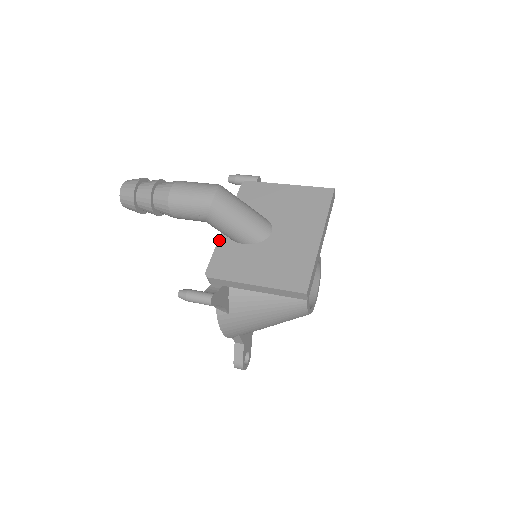
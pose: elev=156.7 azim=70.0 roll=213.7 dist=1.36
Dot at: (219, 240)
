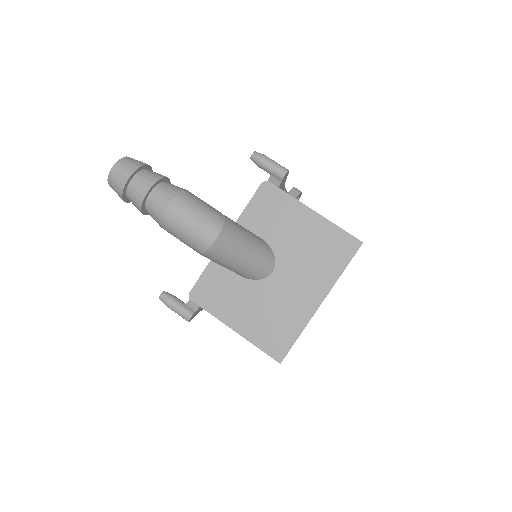
Dot at: occluded
